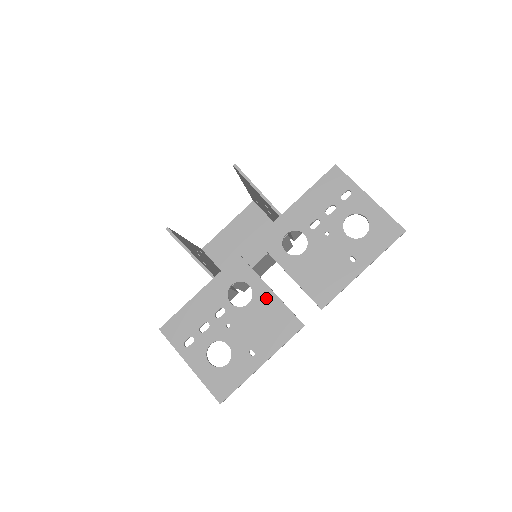
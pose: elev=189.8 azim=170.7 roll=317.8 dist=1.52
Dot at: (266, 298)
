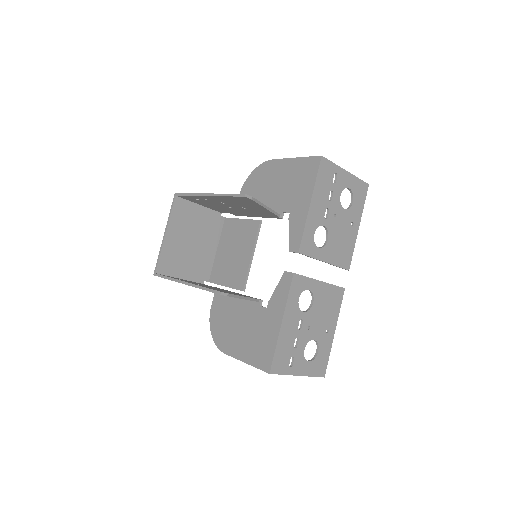
Dot at: (321, 290)
